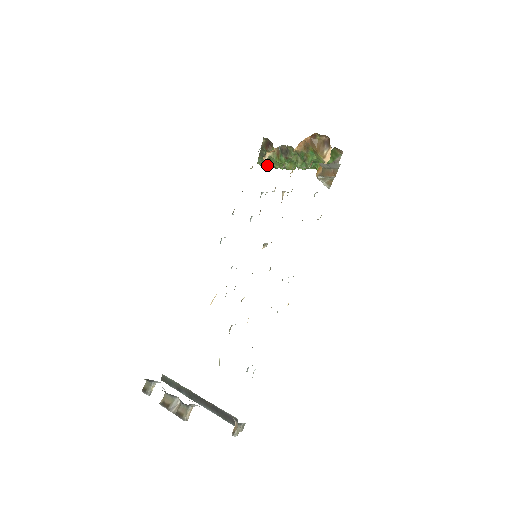
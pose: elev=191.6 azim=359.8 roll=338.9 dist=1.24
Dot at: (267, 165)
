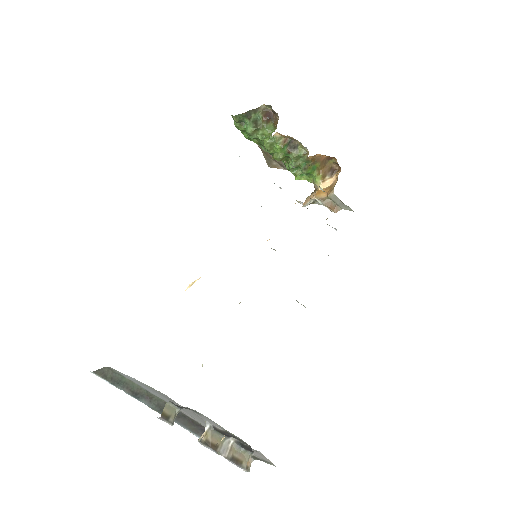
Dot at: (240, 125)
